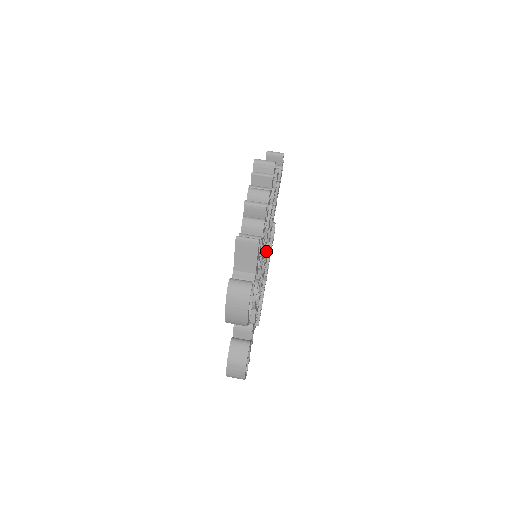
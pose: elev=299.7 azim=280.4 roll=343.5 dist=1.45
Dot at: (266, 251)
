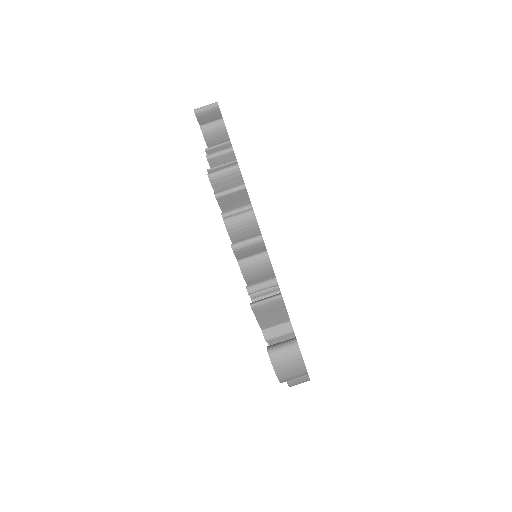
Dot at: occluded
